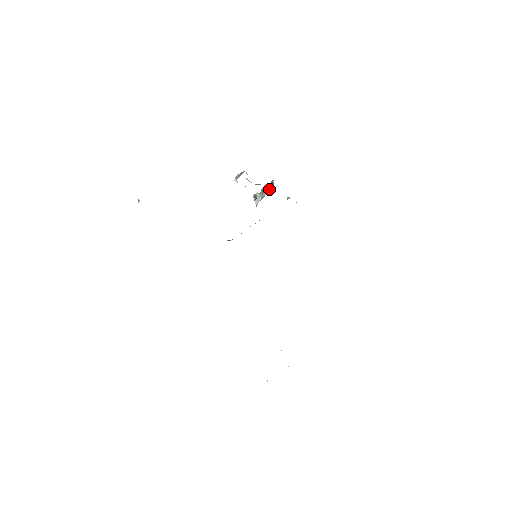
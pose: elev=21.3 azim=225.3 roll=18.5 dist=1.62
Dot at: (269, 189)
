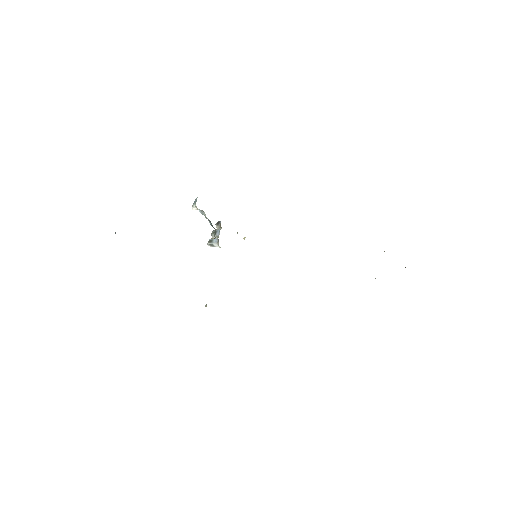
Dot at: (218, 229)
